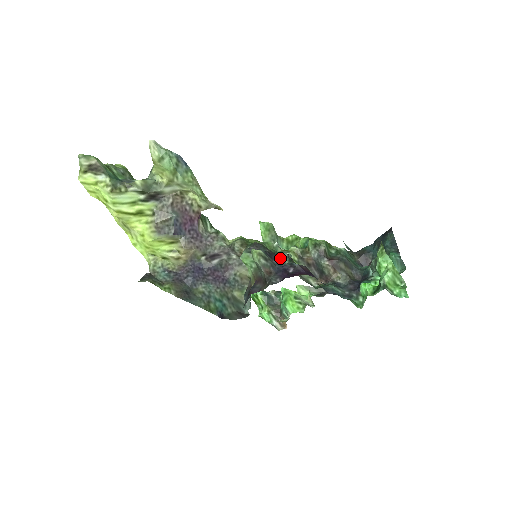
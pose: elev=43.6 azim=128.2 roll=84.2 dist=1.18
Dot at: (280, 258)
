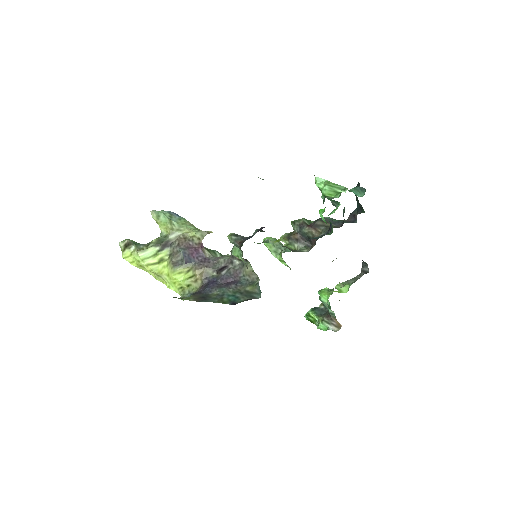
Dot at: (253, 234)
